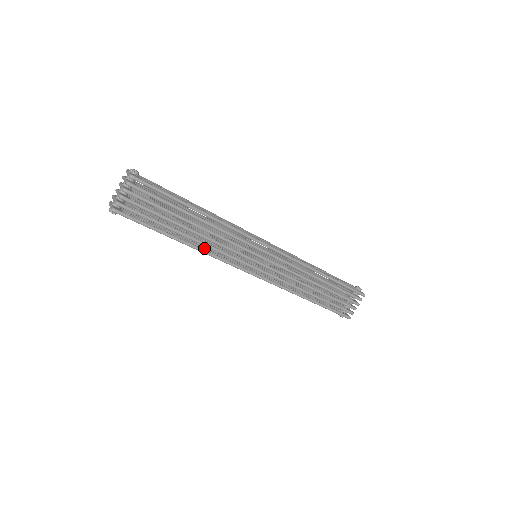
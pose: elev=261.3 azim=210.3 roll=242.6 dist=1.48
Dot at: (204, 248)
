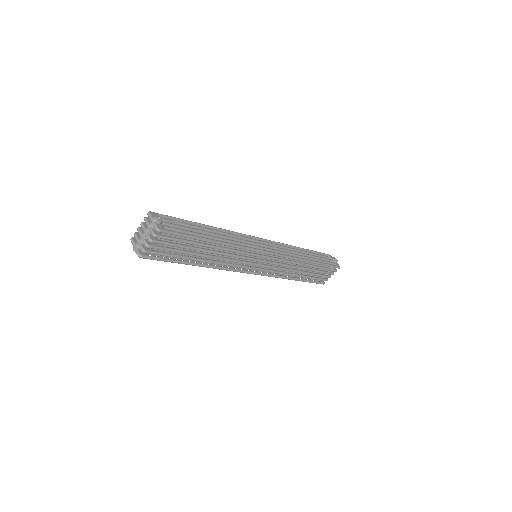
Dot at: occluded
